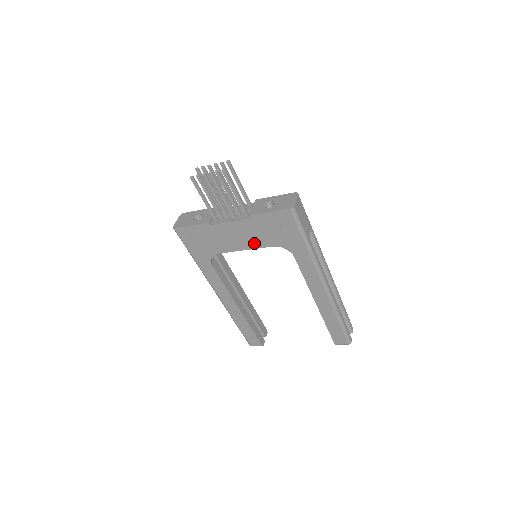
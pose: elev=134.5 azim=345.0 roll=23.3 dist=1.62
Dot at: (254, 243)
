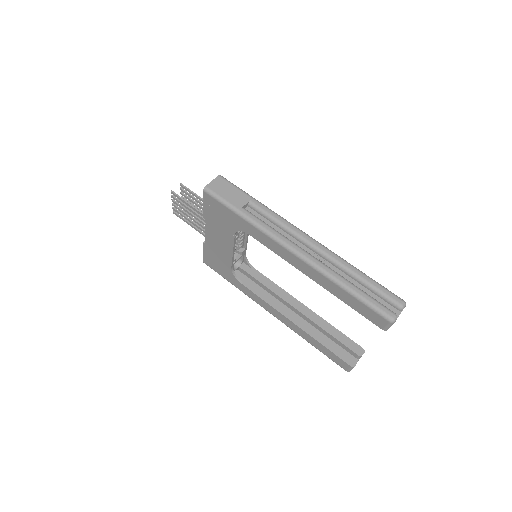
Dot at: (228, 241)
